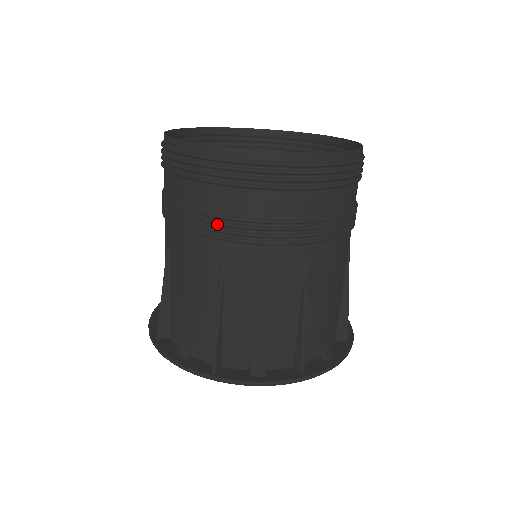
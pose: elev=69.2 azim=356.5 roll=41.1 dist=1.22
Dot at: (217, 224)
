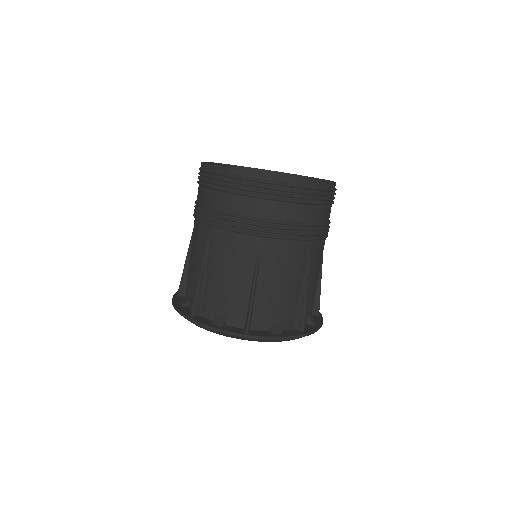
Dot at: (207, 214)
